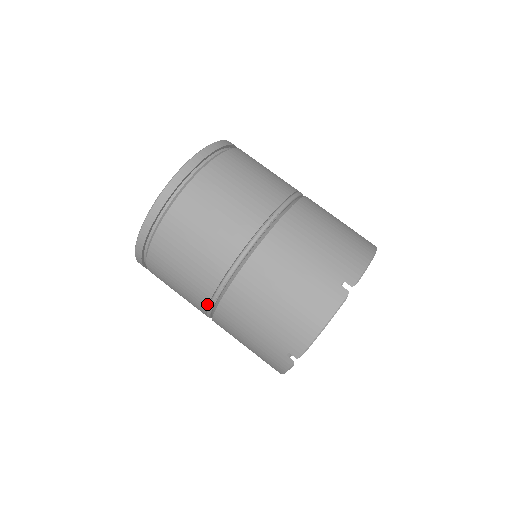
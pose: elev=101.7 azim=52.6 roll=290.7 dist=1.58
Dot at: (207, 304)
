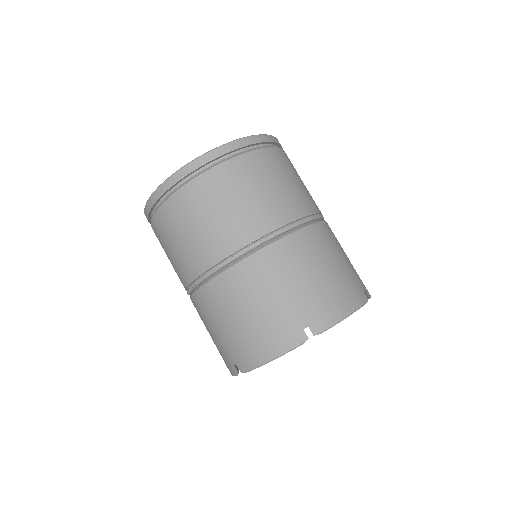
Dot at: (186, 287)
